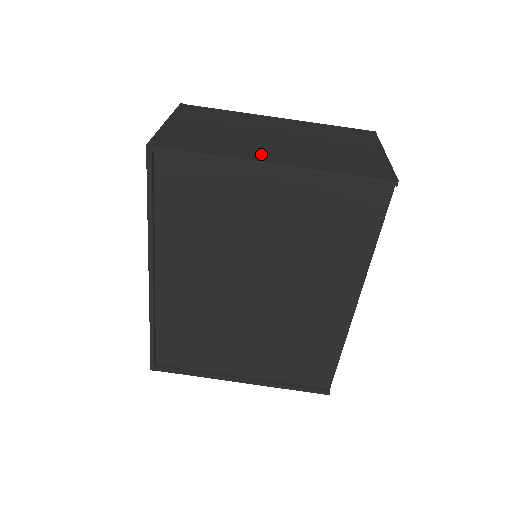
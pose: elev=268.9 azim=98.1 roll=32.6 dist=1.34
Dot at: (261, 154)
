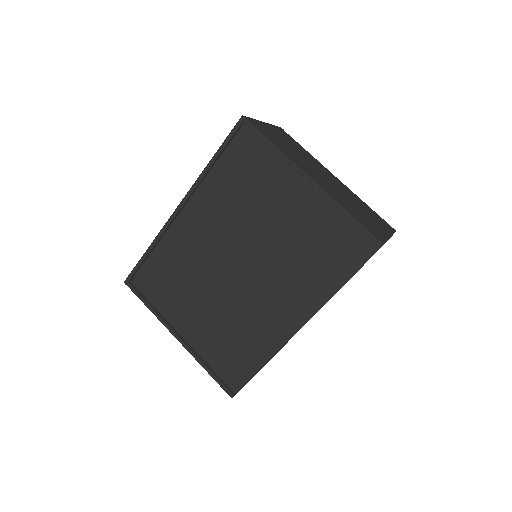
Dot at: (307, 171)
